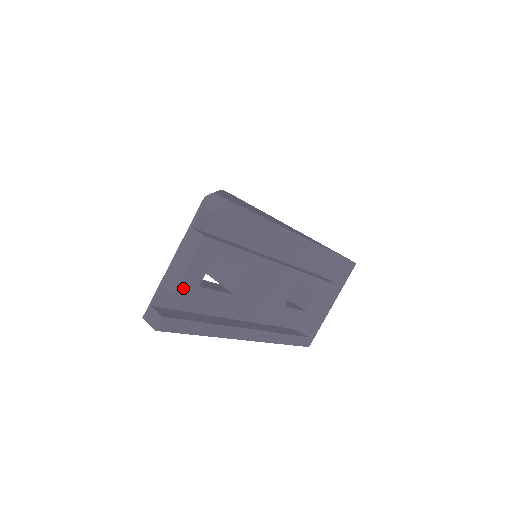
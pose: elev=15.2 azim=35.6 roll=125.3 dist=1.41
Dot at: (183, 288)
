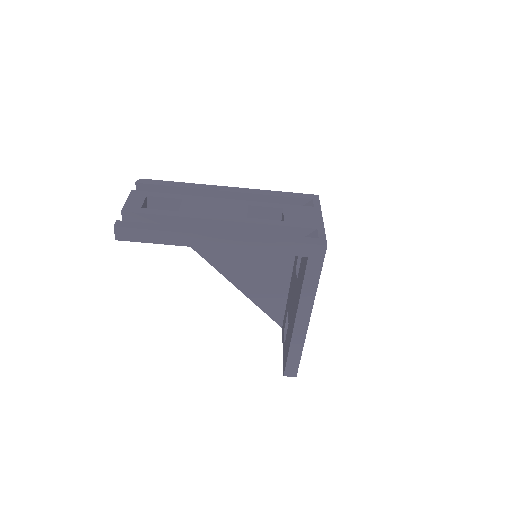
Dot at: (128, 209)
